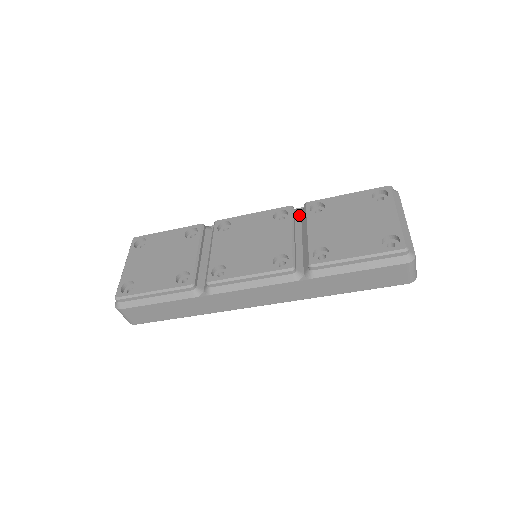
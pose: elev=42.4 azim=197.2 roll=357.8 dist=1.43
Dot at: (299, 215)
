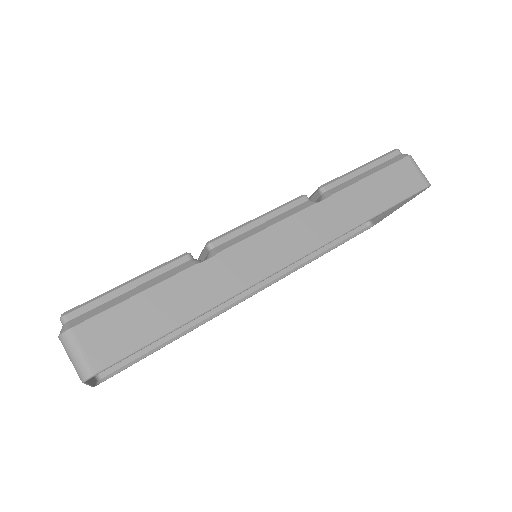
Dot at: occluded
